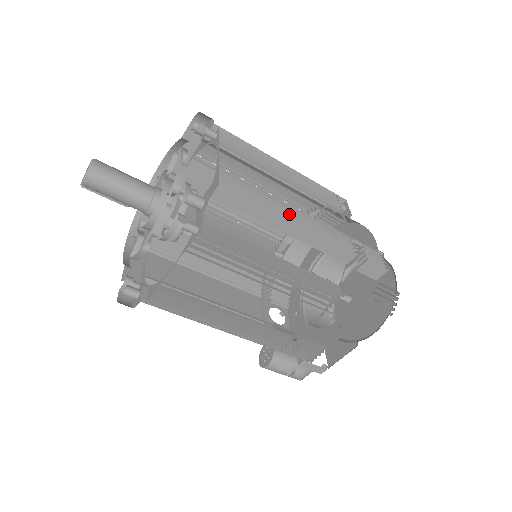
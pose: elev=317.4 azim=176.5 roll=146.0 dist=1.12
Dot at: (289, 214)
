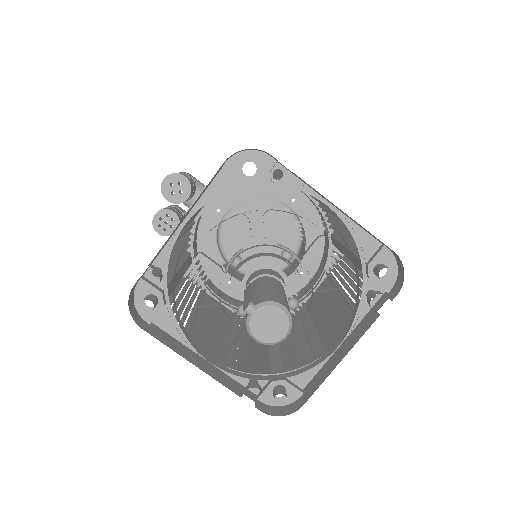
Dot at: occluded
